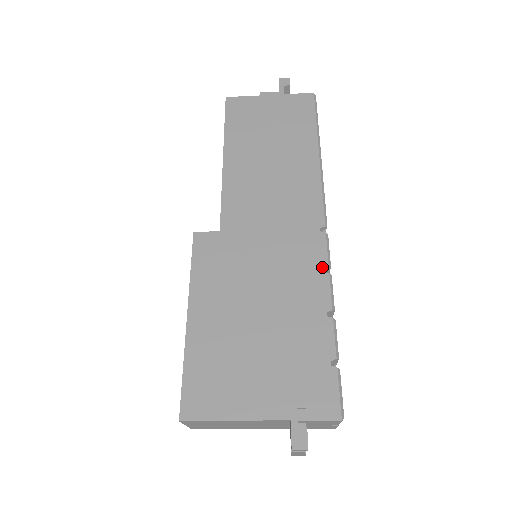
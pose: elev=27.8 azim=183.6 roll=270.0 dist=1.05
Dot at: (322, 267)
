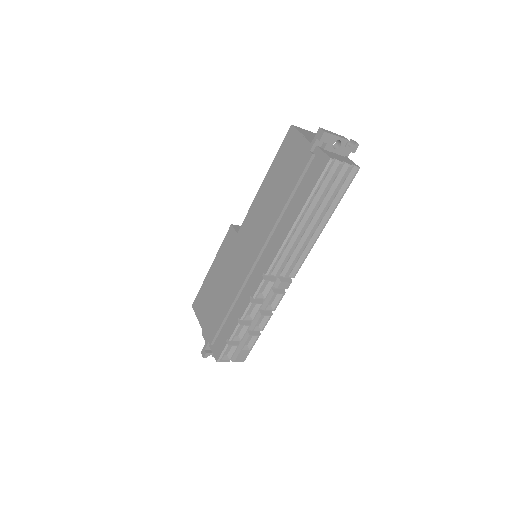
Dot at: (250, 295)
